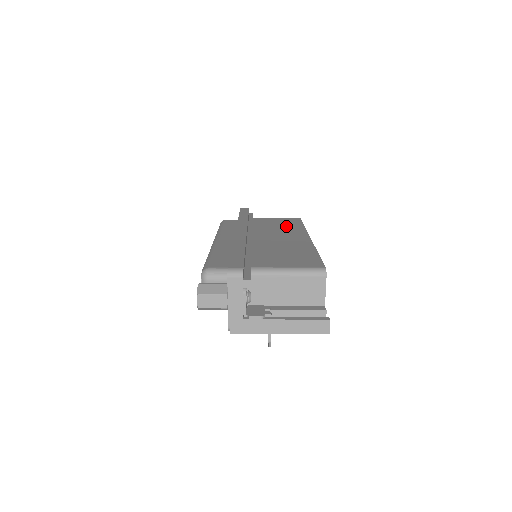
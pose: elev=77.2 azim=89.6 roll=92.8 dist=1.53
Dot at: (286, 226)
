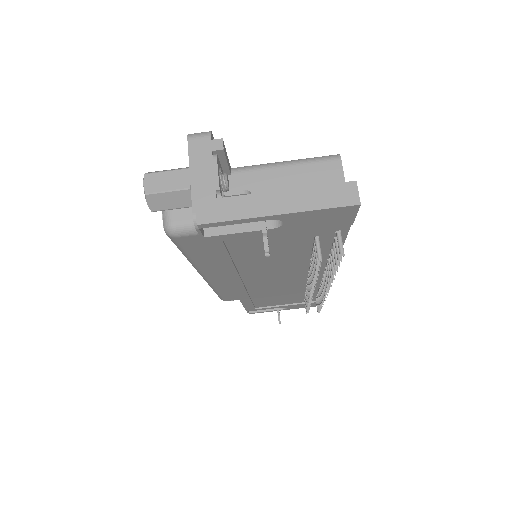
Dot at: occluded
